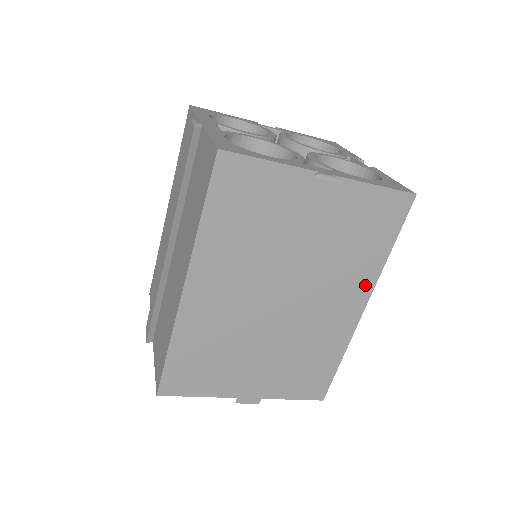
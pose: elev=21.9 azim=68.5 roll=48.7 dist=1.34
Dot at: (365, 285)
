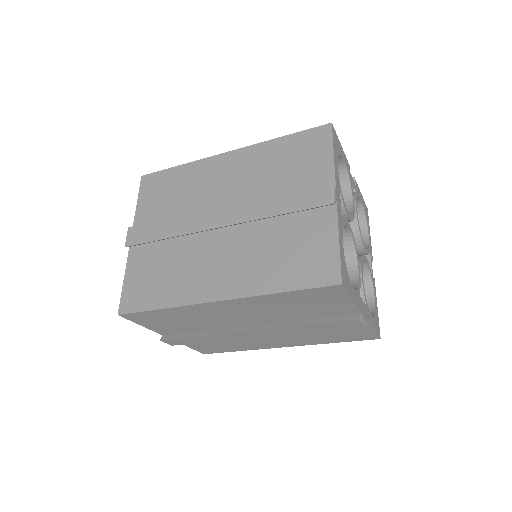
Dot at: (301, 343)
